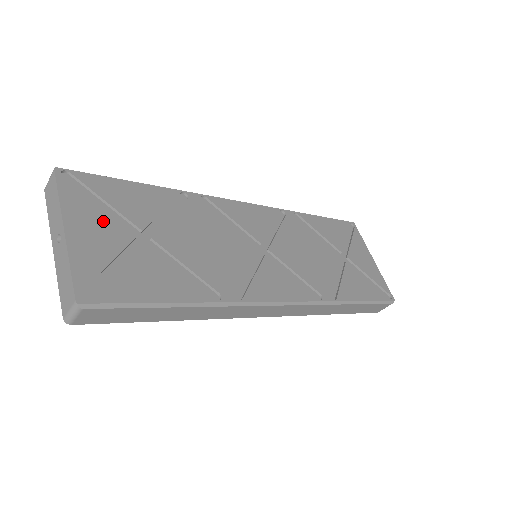
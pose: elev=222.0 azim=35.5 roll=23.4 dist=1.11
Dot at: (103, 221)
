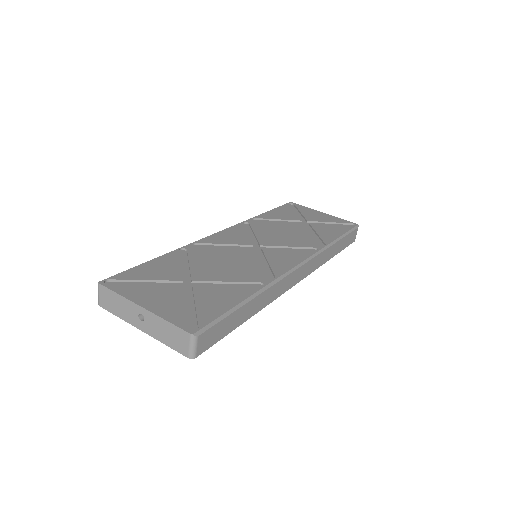
Dot at: (156, 290)
